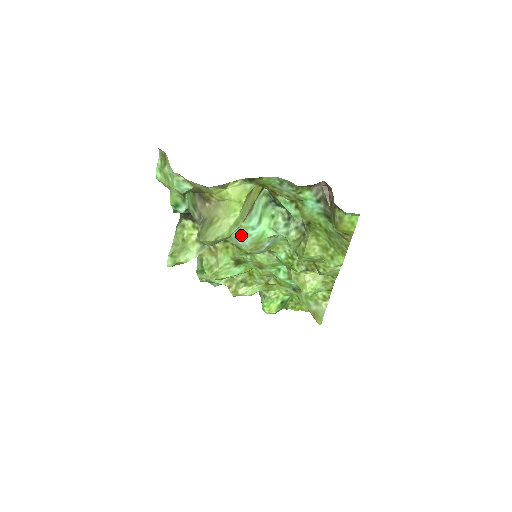
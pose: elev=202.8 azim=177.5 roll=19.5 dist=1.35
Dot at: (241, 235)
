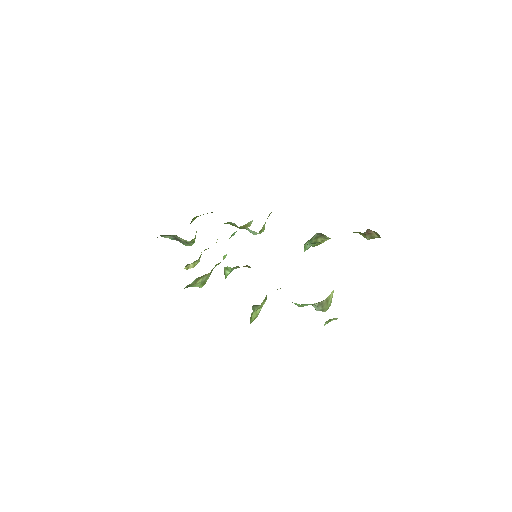
Dot at: occluded
